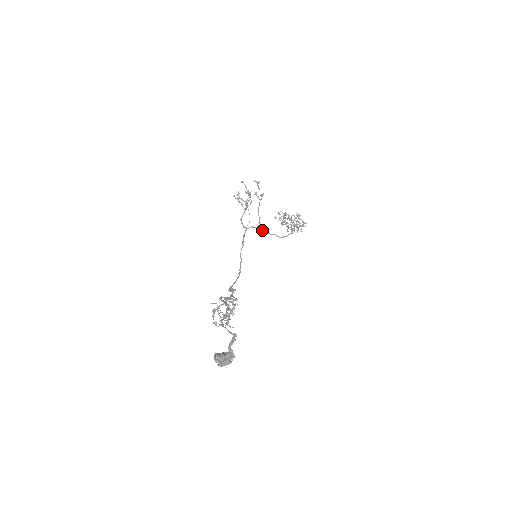
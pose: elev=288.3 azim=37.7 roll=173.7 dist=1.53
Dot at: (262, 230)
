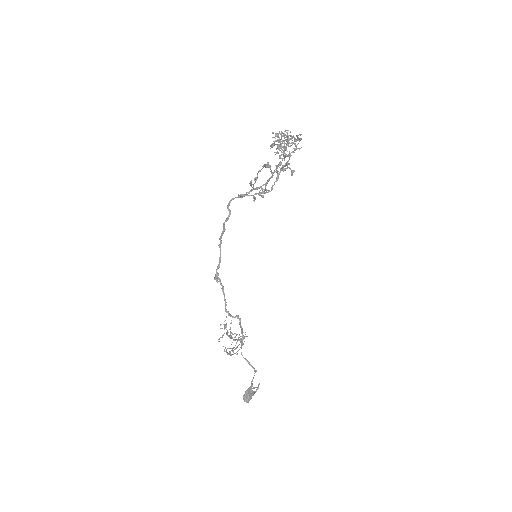
Dot at: occluded
